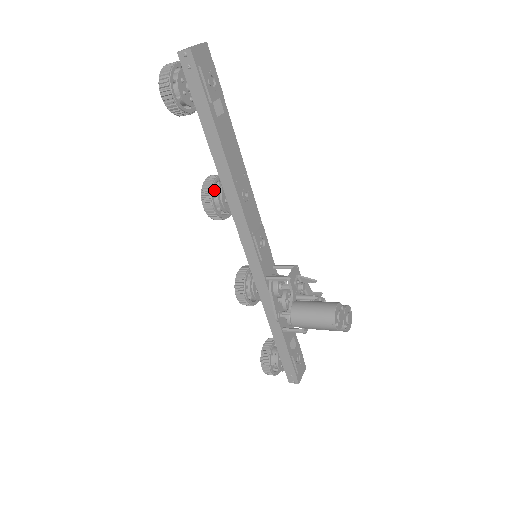
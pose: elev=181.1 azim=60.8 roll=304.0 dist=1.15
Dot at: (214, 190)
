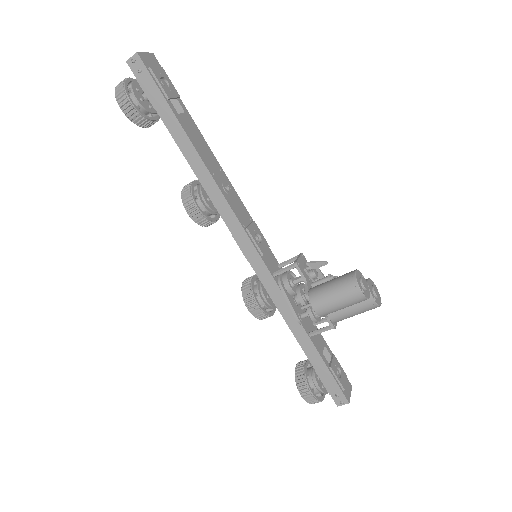
Dot at: (194, 194)
